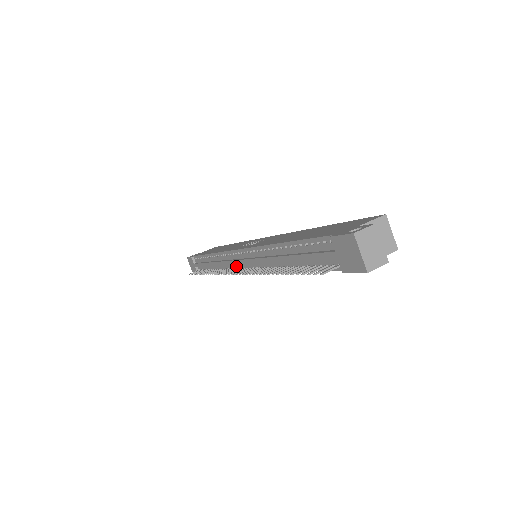
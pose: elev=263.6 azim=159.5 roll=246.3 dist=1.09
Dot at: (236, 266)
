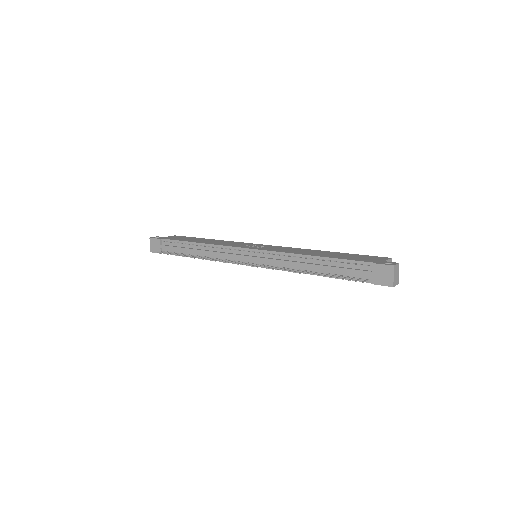
Dot at: (237, 259)
